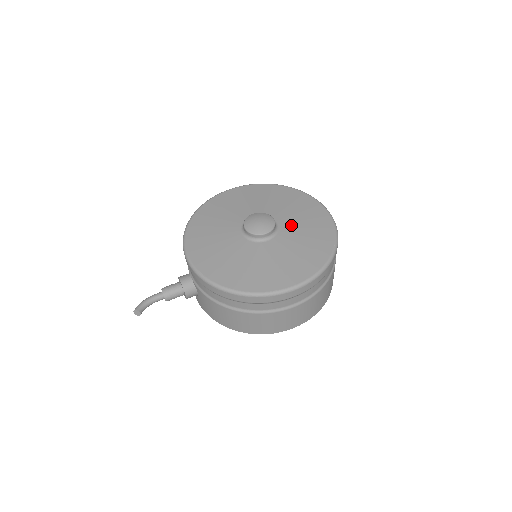
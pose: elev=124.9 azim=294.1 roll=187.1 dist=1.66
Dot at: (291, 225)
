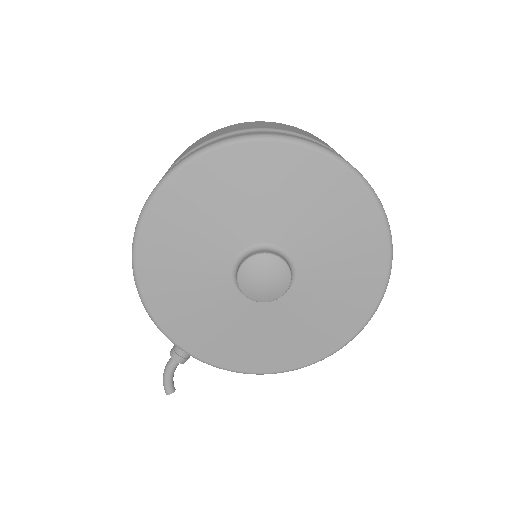
Dot at: (307, 240)
